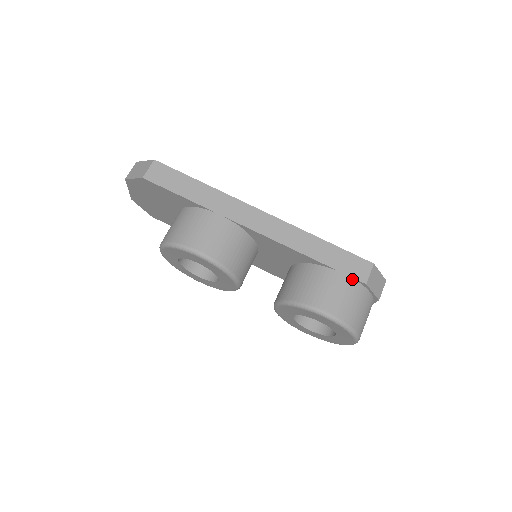
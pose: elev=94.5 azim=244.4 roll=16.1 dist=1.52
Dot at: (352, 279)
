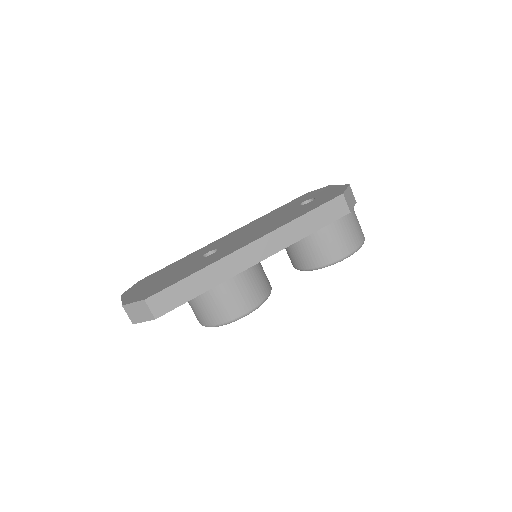
Dot at: (340, 219)
